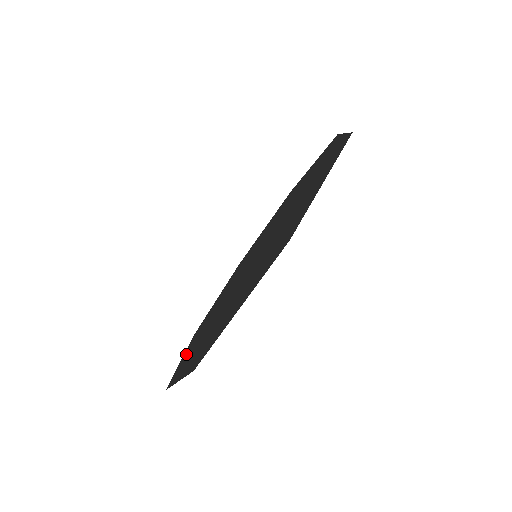
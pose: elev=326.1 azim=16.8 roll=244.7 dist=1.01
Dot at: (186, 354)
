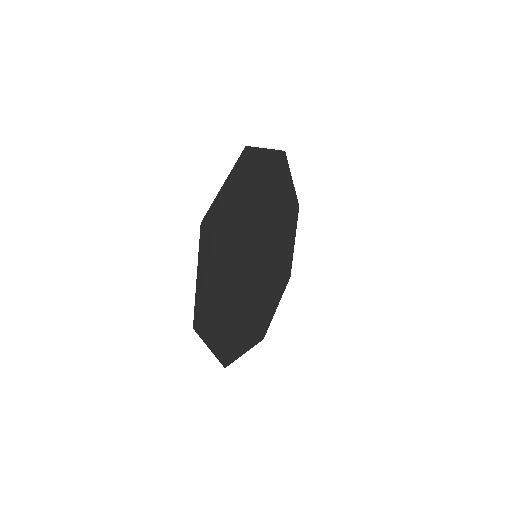
Dot at: (242, 344)
